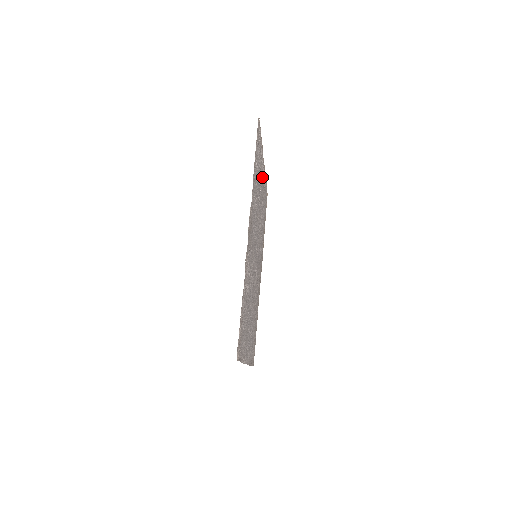
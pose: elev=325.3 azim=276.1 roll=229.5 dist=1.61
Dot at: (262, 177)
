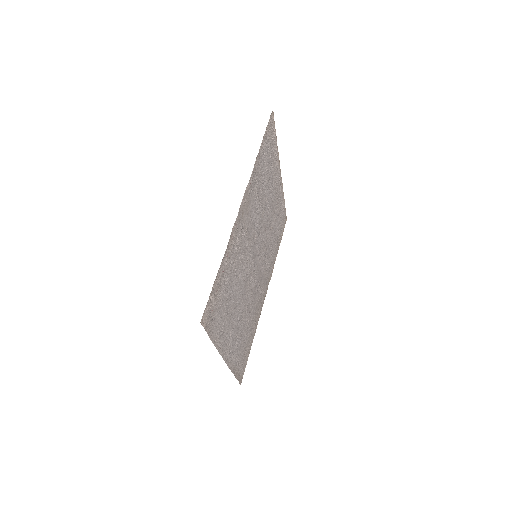
Dot at: (276, 186)
